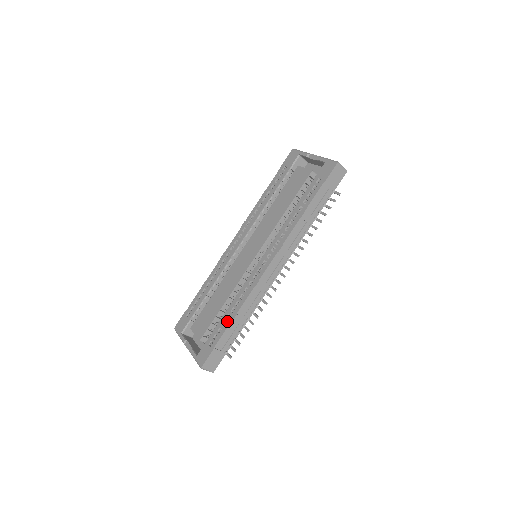
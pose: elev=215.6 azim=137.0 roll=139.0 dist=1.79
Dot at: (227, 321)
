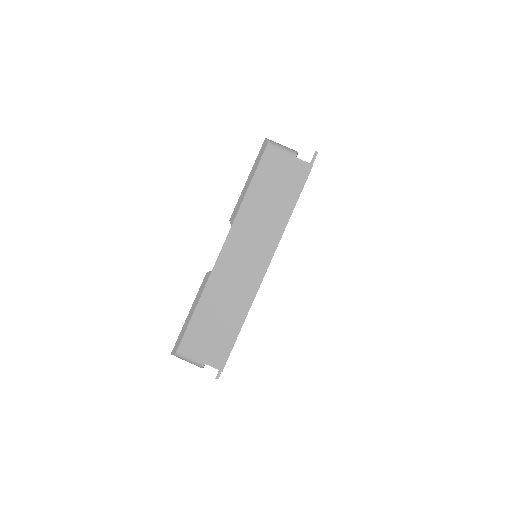
Dot at: occluded
